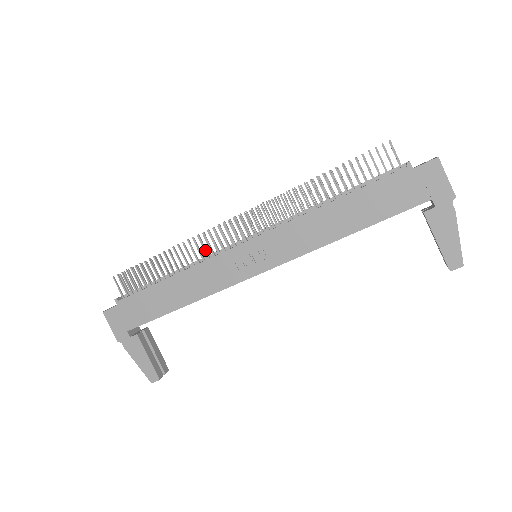
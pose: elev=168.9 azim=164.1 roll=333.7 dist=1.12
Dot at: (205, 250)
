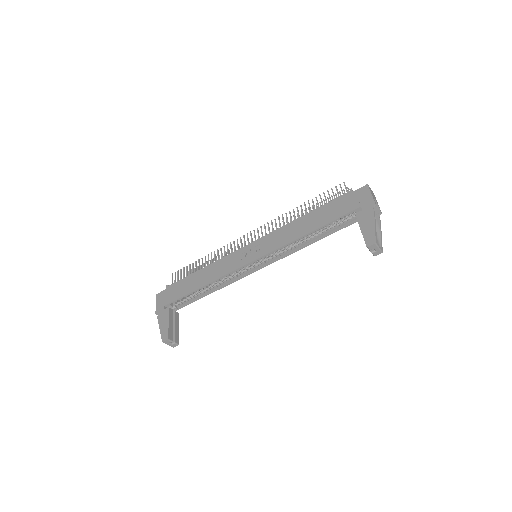
Dot at: (228, 252)
